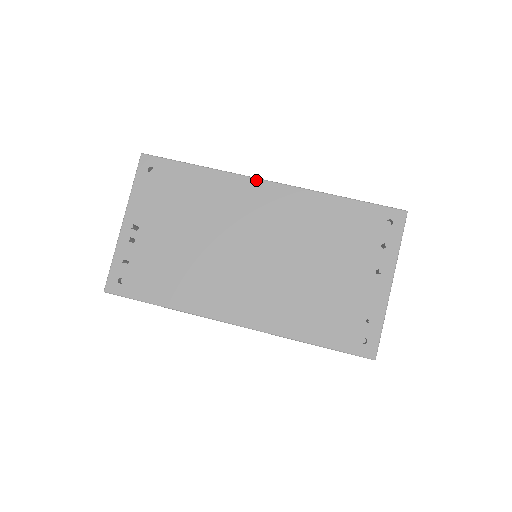
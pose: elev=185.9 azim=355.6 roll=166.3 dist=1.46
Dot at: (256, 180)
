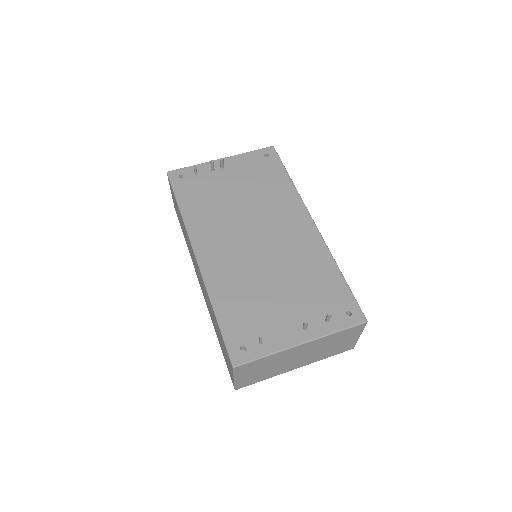
Dot at: (308, 213)
